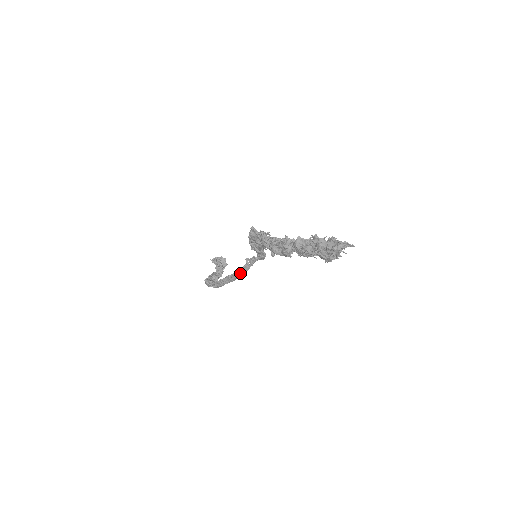
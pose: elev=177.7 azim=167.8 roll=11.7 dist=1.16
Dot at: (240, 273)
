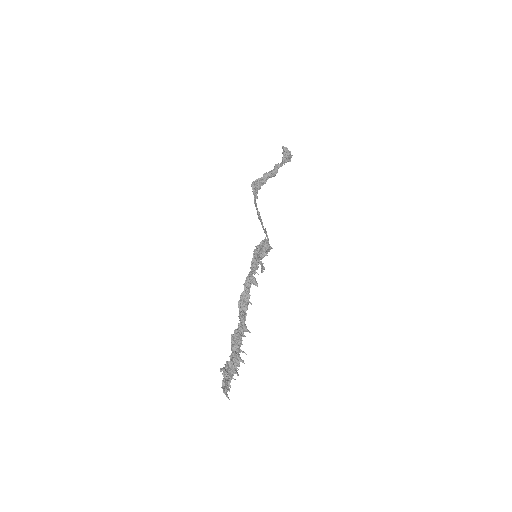
Dot at: occluded
